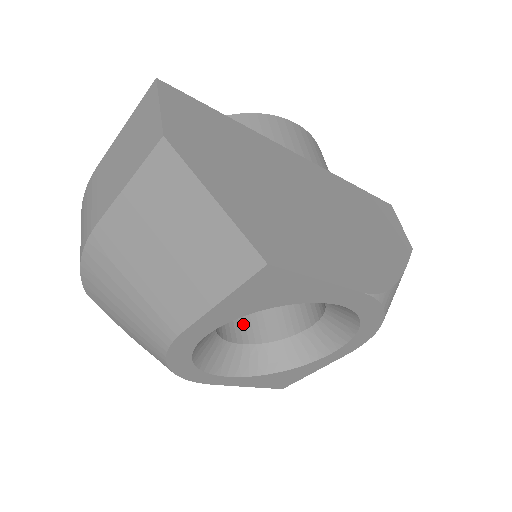
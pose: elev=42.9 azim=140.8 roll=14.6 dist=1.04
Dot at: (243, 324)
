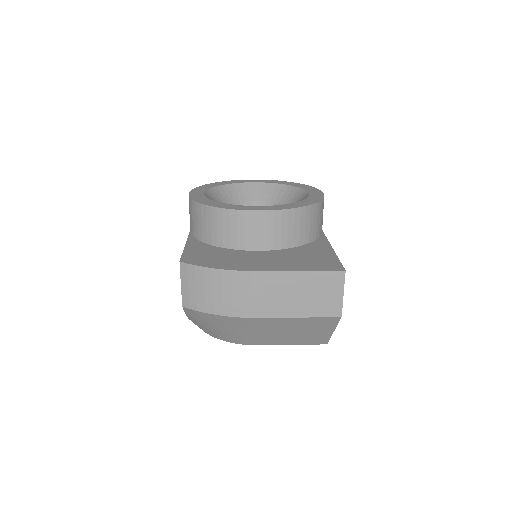
Dot at: occluded
